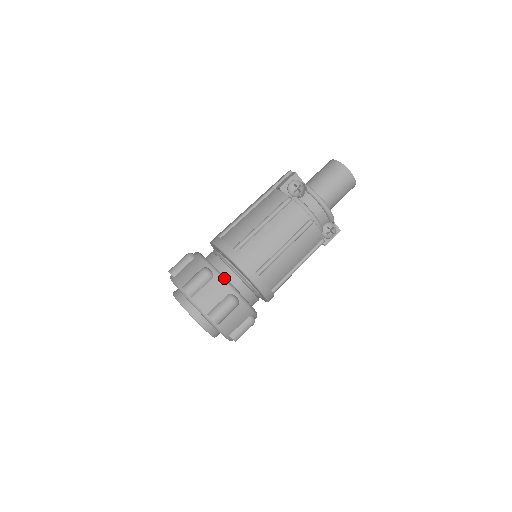
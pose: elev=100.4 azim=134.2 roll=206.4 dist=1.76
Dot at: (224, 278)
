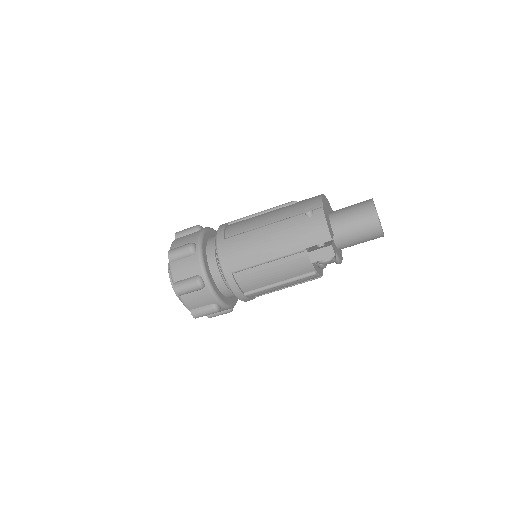
Dot at: (229, 307)
